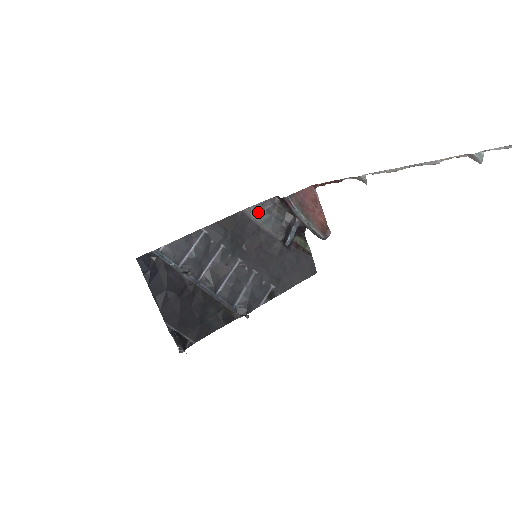
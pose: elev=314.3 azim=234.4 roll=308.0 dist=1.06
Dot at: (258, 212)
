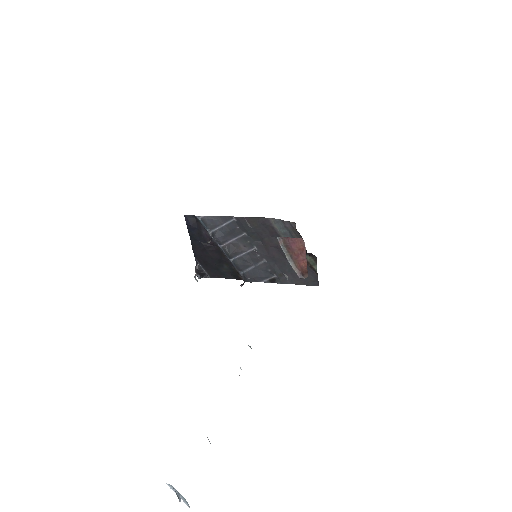
Dot at: (279, 225)
